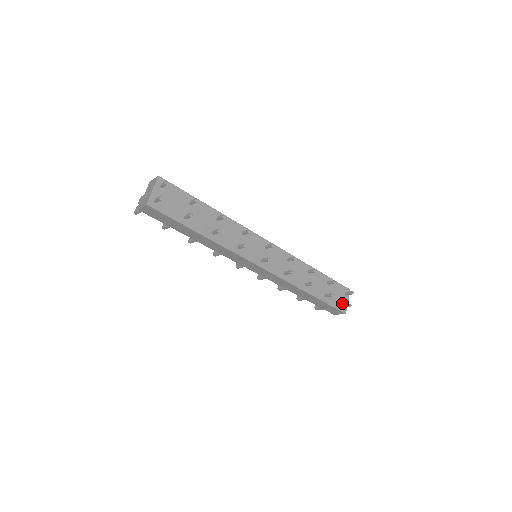
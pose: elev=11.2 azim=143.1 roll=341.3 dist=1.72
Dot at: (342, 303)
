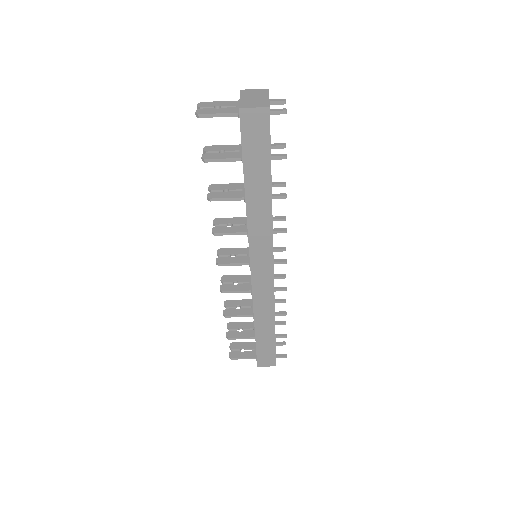
Dot at: occluded
